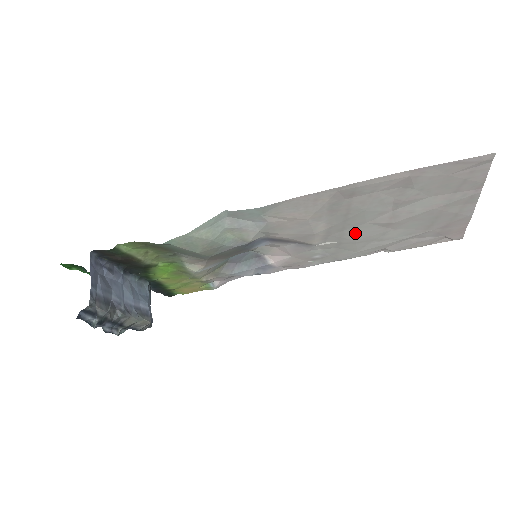
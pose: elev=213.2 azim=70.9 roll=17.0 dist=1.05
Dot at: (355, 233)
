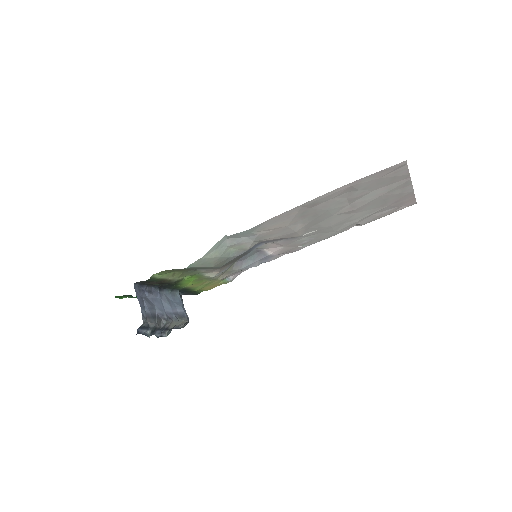
Dot at: (328, 222)
